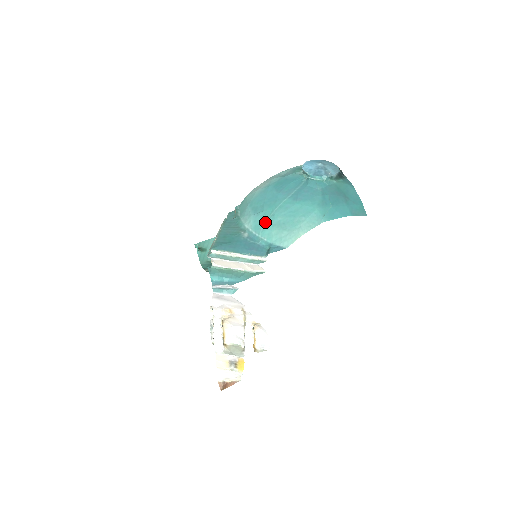
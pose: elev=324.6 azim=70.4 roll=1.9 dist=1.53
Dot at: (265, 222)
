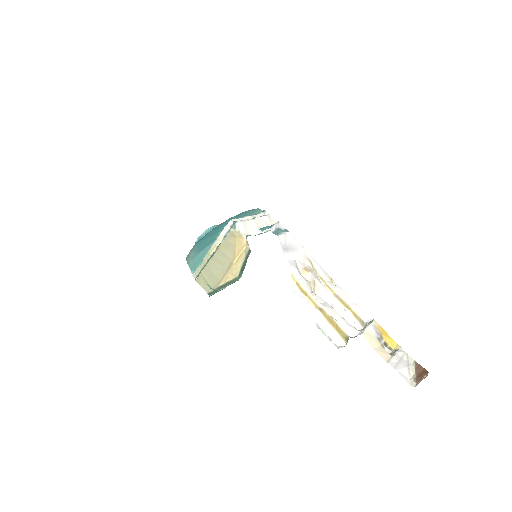
Dot at: occluded
